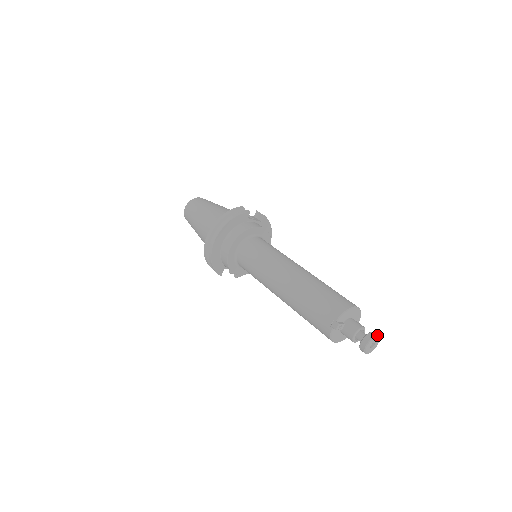
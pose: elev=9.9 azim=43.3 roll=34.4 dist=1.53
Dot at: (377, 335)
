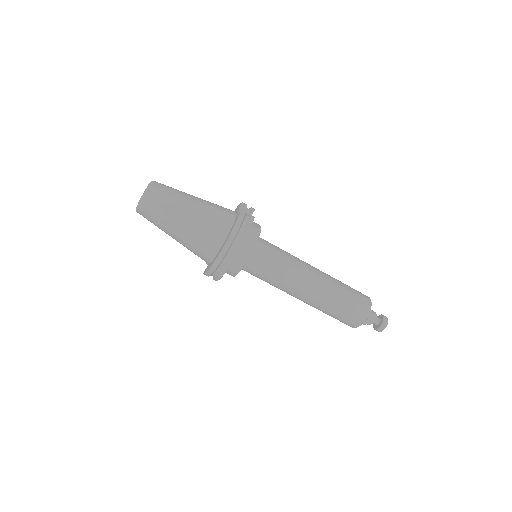
Dot at: (387, 318)
